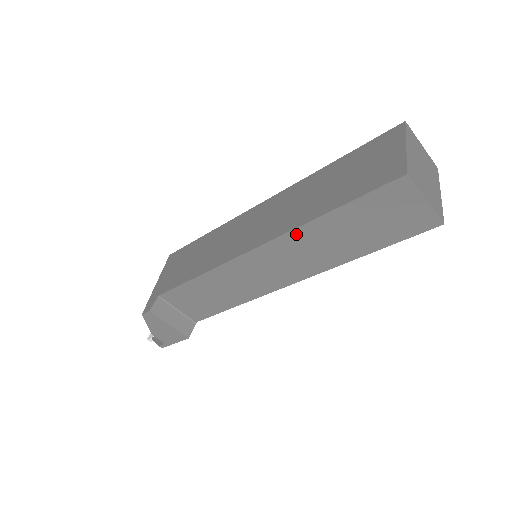
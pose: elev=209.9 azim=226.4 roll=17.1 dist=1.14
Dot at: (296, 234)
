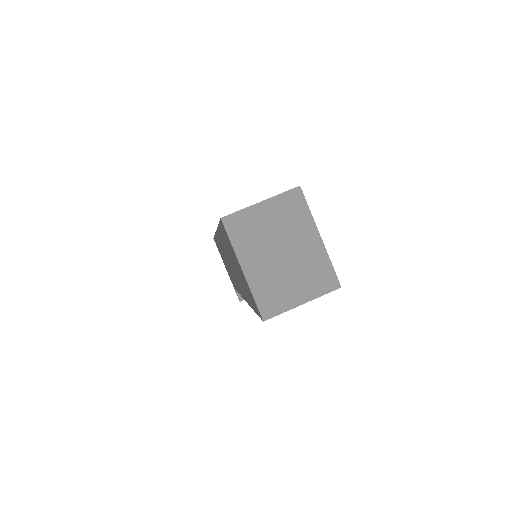
Dot at: occluded
